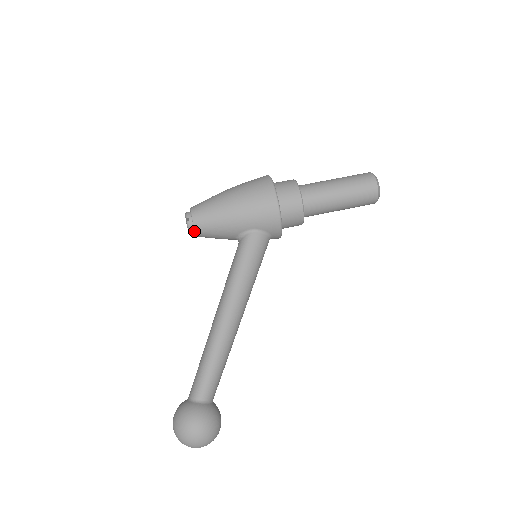
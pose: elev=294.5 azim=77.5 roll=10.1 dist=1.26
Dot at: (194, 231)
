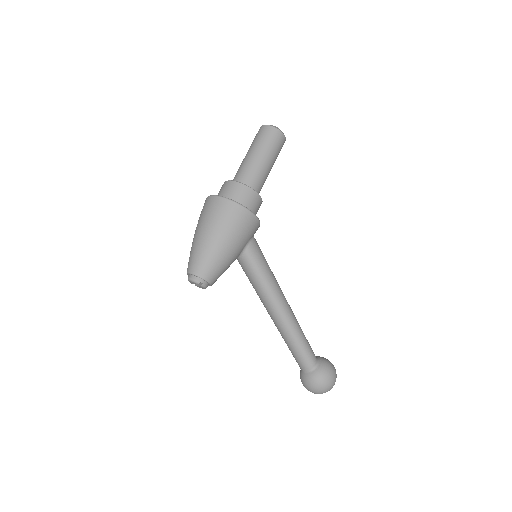
Dot at: (208, 285)
